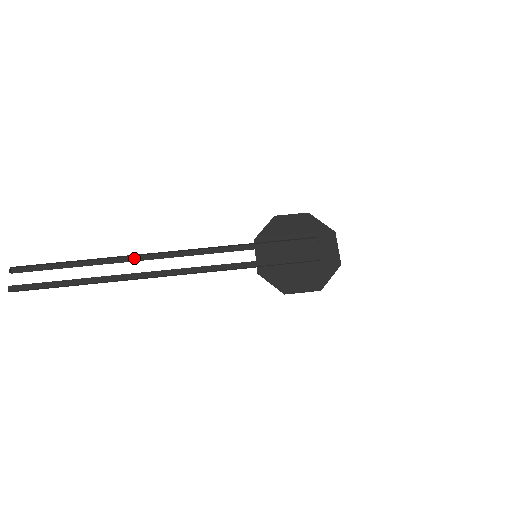
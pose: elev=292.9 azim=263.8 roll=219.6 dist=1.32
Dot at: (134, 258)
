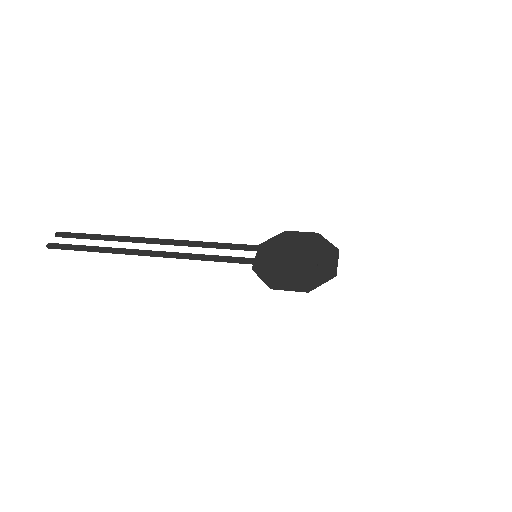
Dot at: (152, 242)
